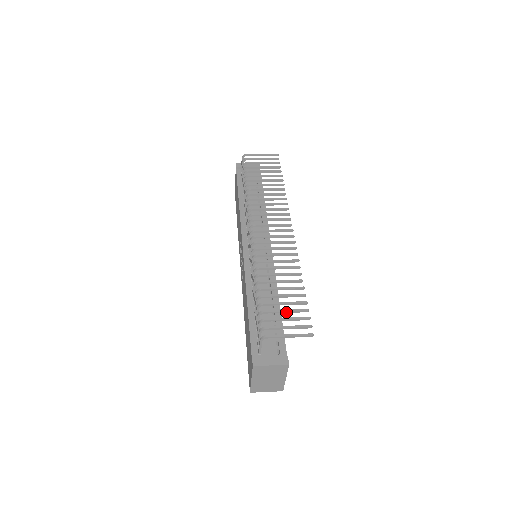
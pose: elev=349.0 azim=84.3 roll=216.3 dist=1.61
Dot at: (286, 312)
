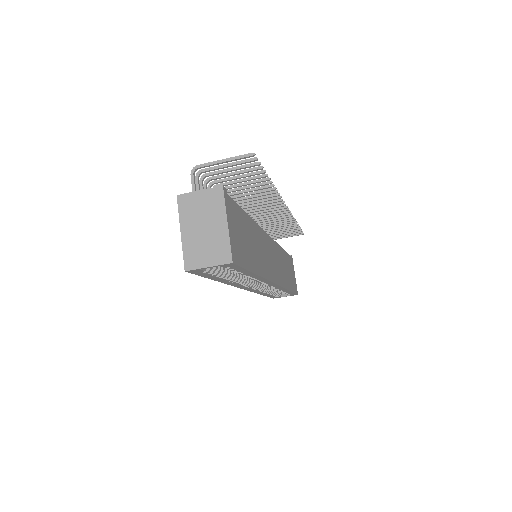
Dot at: (235, 173)
